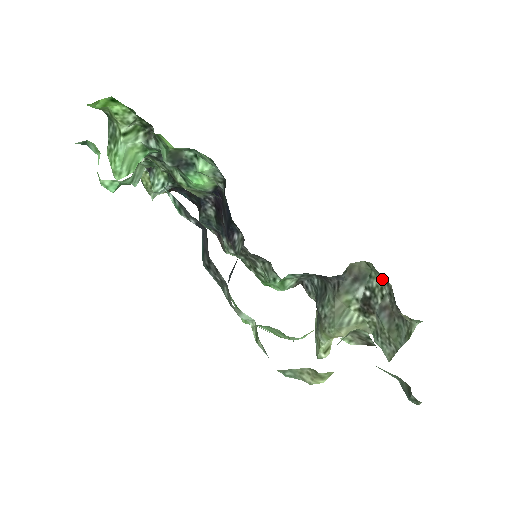
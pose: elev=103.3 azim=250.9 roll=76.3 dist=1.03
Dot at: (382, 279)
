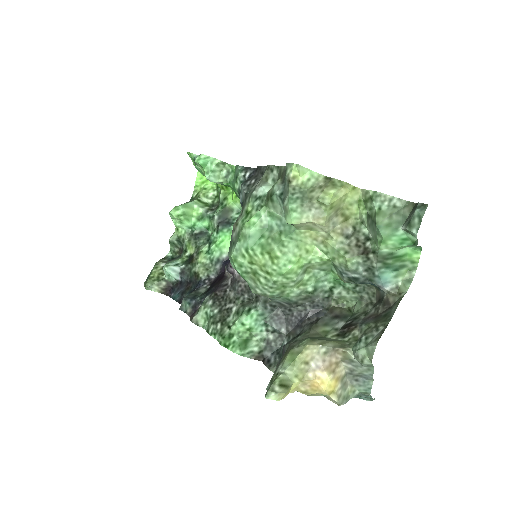
Dot at: (365, 305)
